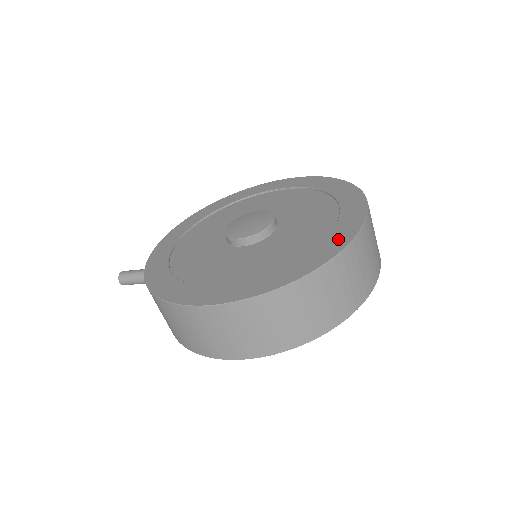
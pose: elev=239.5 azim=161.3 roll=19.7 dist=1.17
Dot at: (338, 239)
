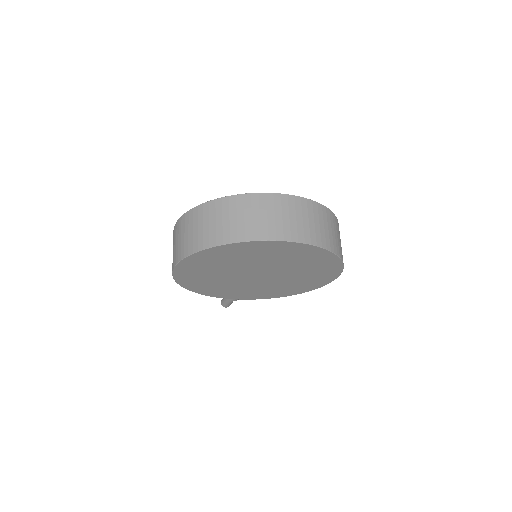
Dot at: occluded
